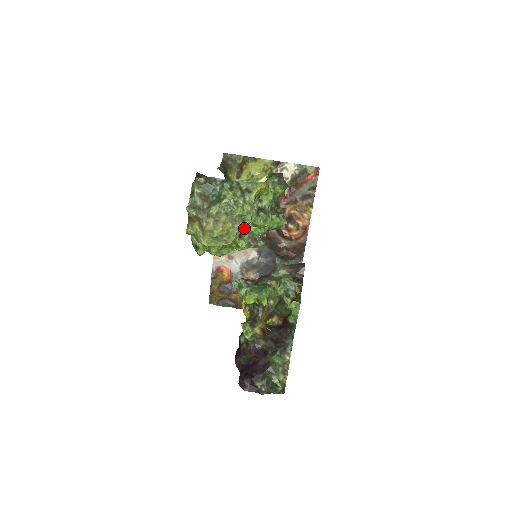
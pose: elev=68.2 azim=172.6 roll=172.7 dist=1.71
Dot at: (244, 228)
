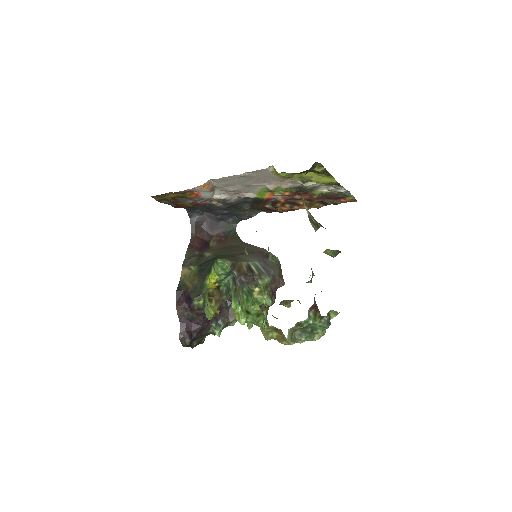
Dot at: occluded
